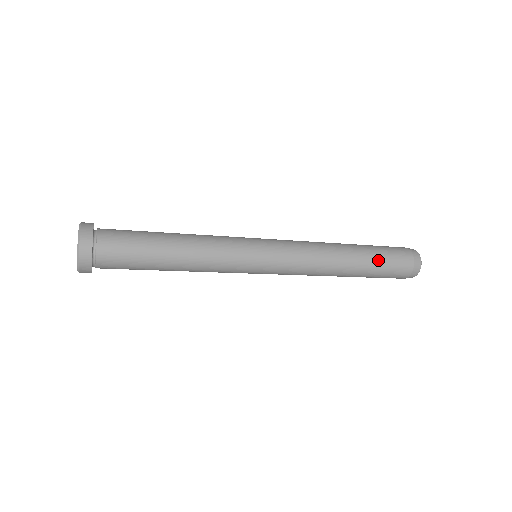
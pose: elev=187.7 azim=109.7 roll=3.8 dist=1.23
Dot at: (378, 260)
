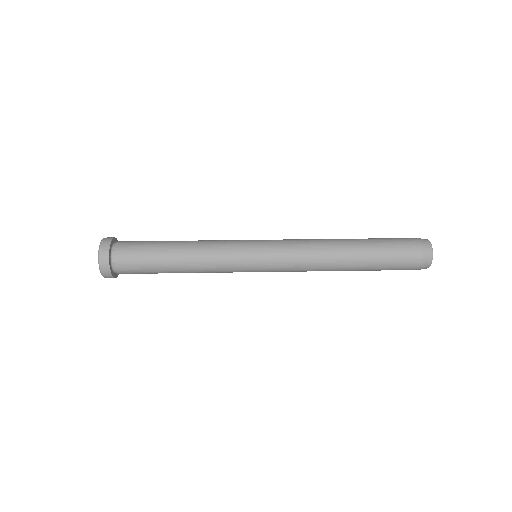
Dot at: (379, 247)
